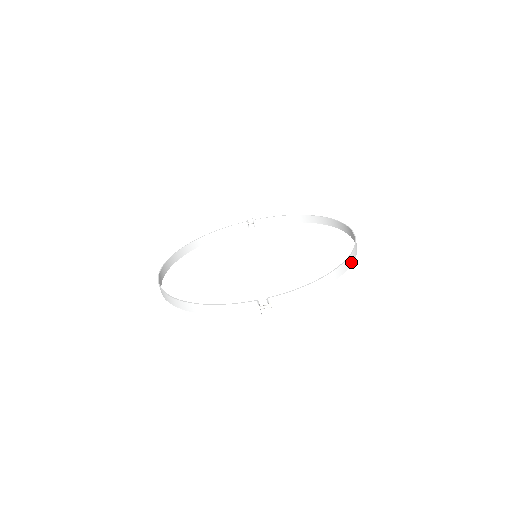
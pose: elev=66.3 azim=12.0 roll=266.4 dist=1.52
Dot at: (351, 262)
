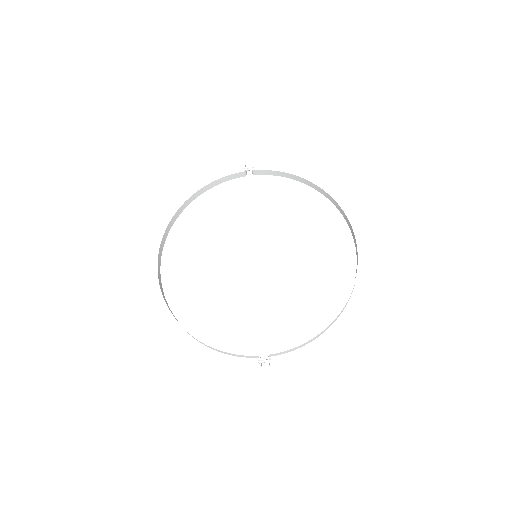
Dot at: (348, 300)
